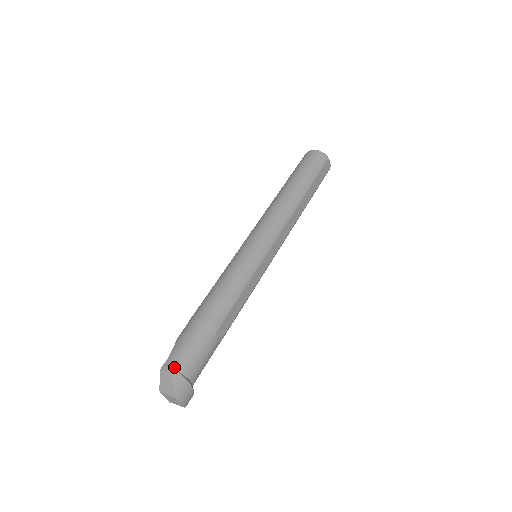
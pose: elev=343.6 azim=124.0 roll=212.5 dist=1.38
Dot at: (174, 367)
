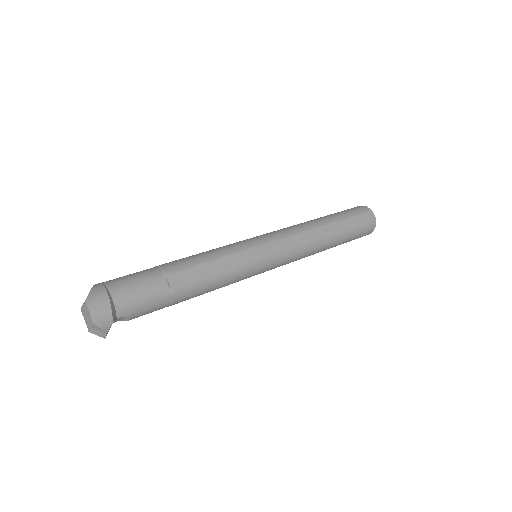
Dot at: (103, 283)
